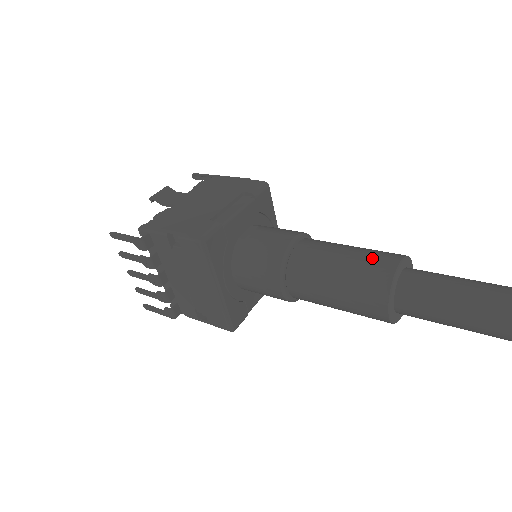
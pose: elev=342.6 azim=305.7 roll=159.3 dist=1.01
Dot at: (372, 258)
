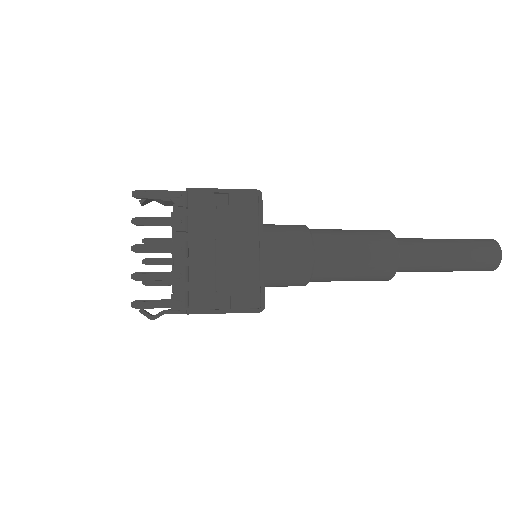
Dot at: occluded
